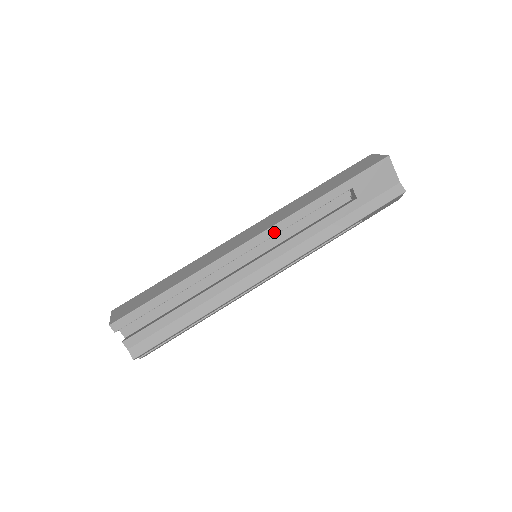
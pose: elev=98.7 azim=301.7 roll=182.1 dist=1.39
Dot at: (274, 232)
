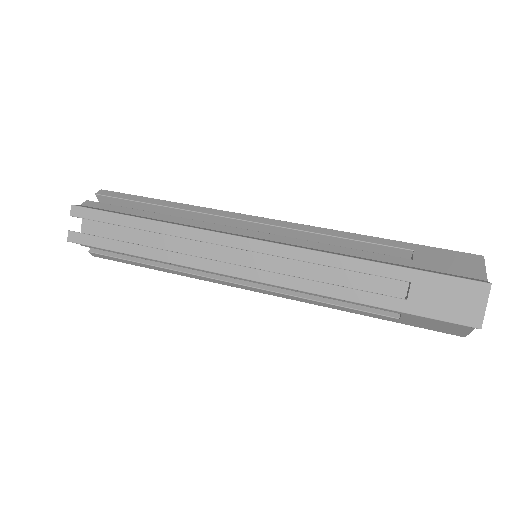
Dot at: (294, 227)
